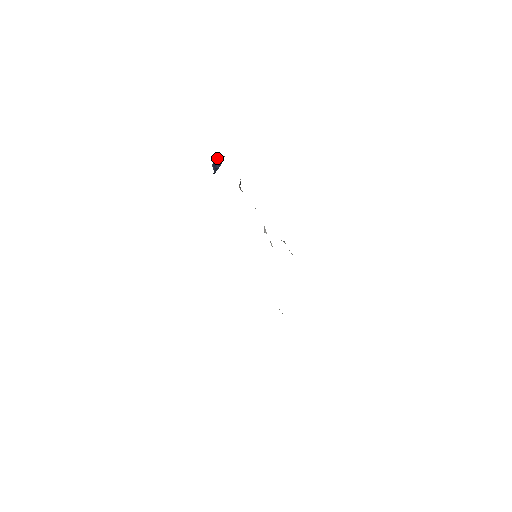
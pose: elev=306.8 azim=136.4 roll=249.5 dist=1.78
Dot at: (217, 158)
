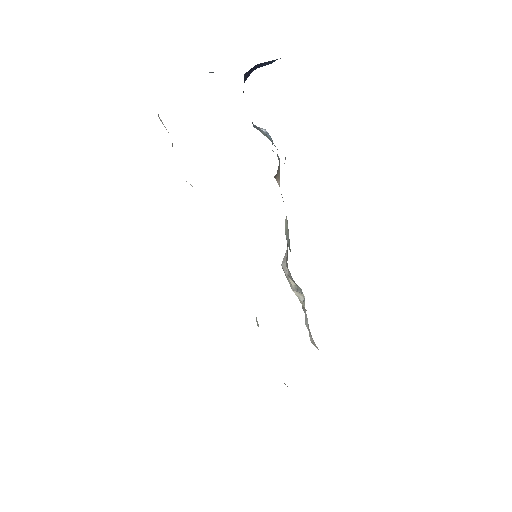
Dot at: occluded
